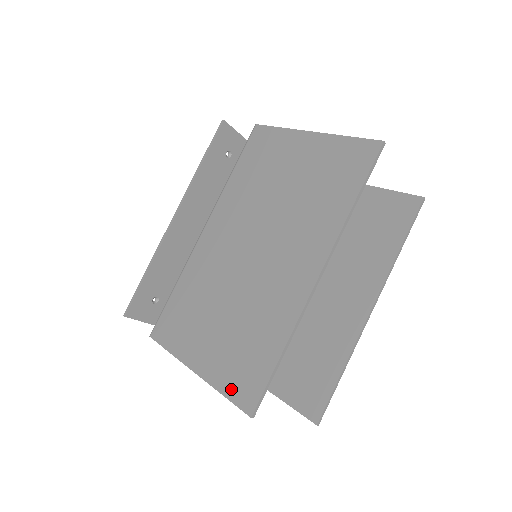
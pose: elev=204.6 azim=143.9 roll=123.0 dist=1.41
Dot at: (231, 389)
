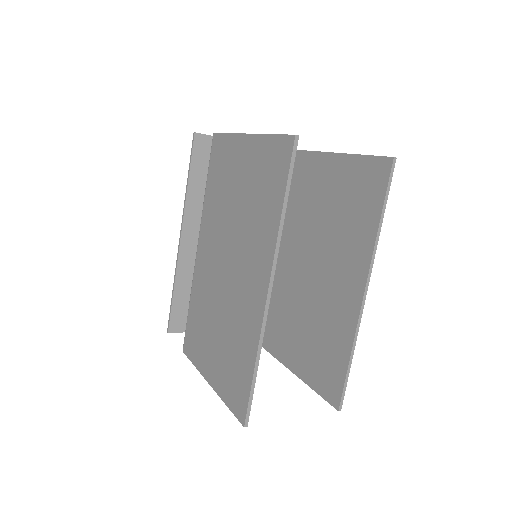
Dot at: (230, 400)
